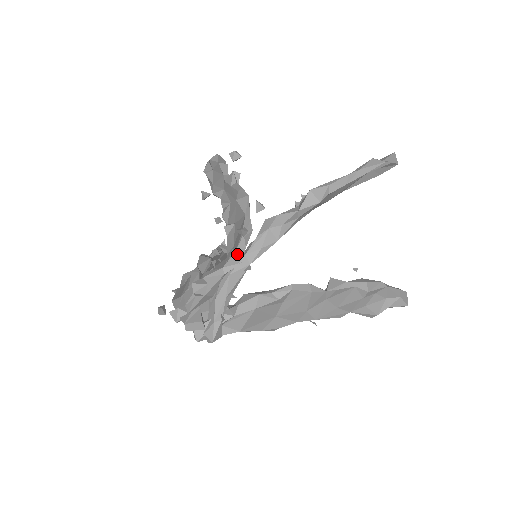
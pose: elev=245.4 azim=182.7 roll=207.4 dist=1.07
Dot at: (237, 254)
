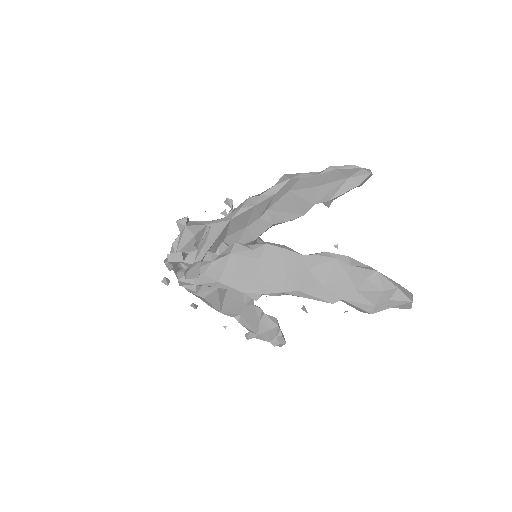
Dot at: occluded
